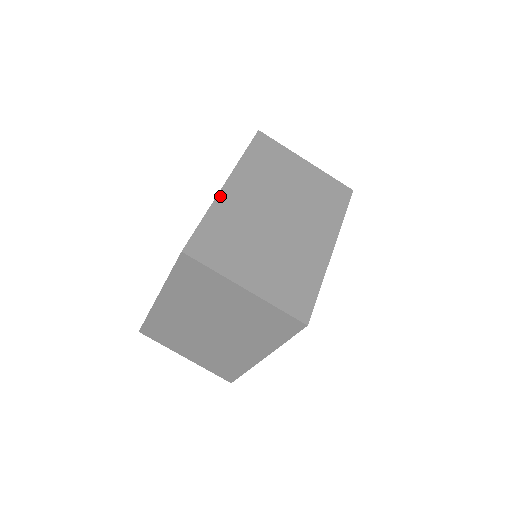
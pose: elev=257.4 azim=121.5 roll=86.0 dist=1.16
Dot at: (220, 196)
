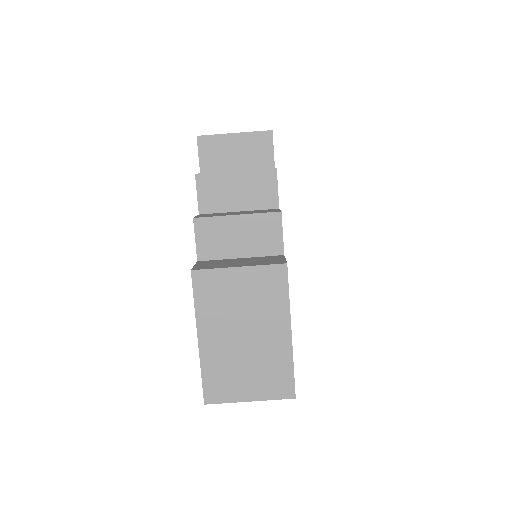
Dot at: (201, 352)
